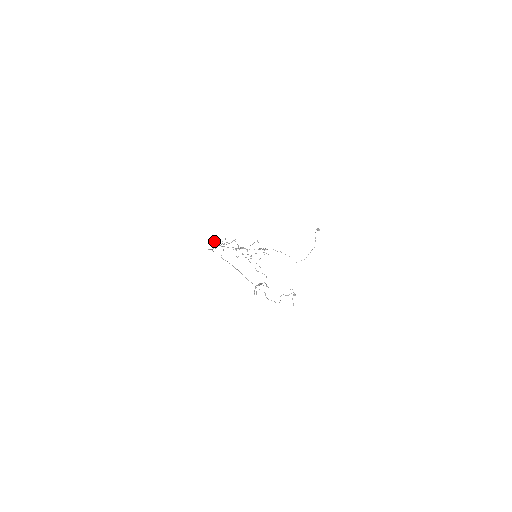
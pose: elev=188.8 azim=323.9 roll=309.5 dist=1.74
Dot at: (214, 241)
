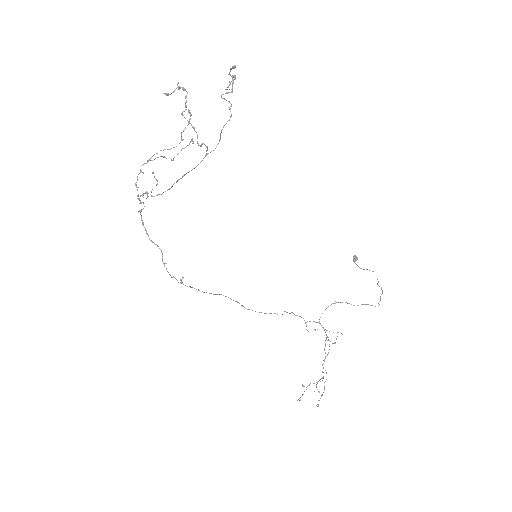
Dot at: (138, 212)
